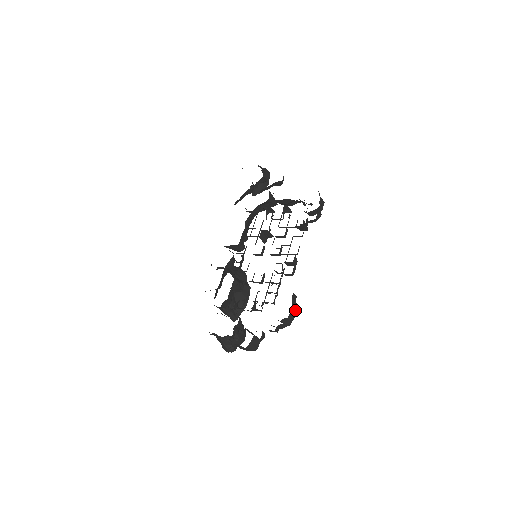
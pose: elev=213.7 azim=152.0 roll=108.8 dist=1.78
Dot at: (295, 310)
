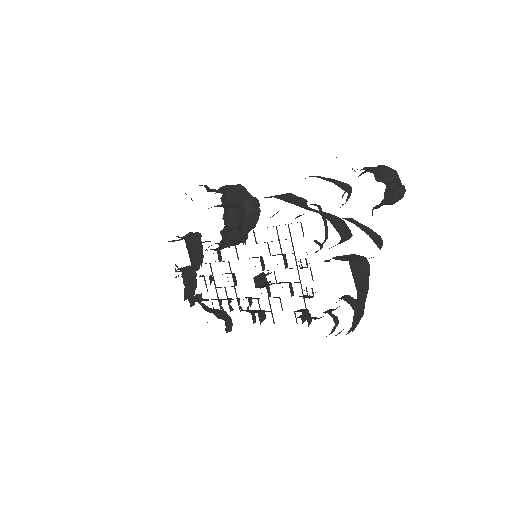
Dot at: occluded
